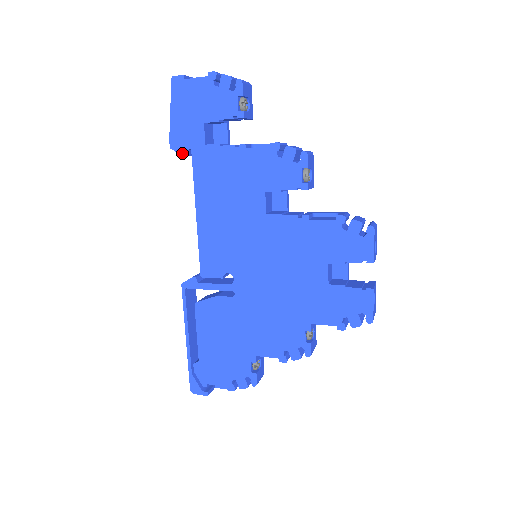
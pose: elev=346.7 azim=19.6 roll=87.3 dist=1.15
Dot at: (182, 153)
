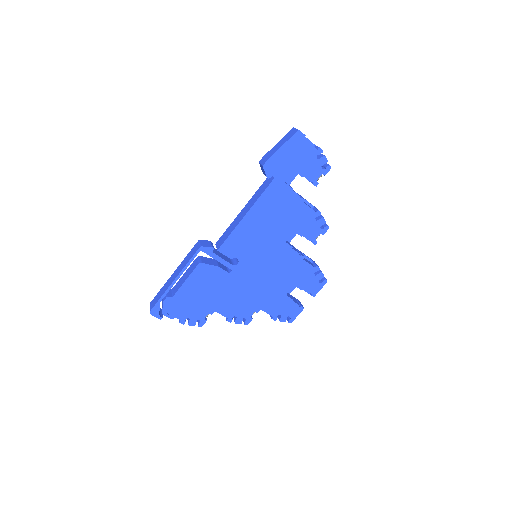
Dot at: (268, 175)
